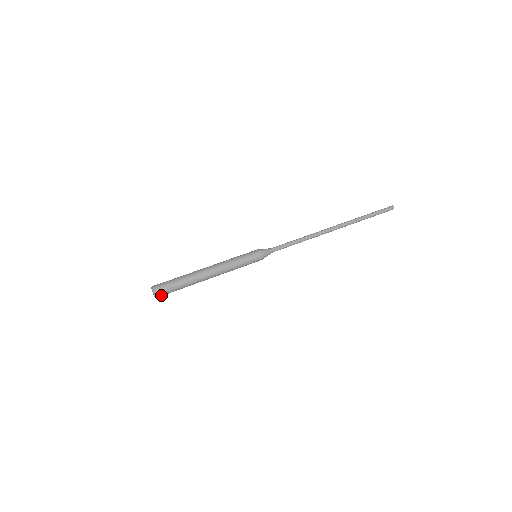
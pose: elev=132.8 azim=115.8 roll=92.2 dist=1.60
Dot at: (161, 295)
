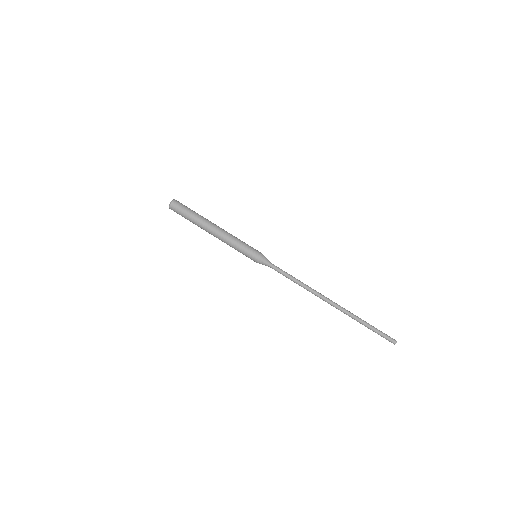
Dot at: (173, 208)
